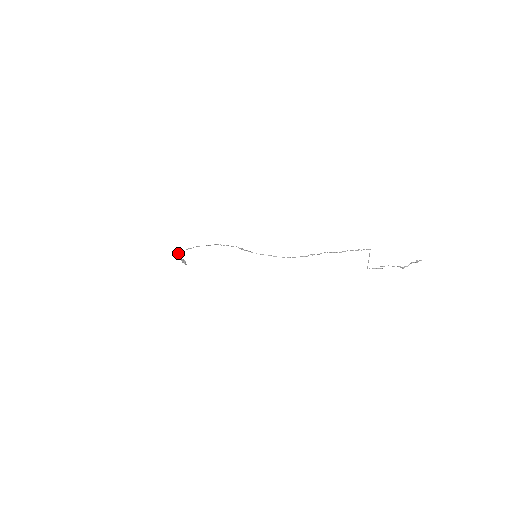
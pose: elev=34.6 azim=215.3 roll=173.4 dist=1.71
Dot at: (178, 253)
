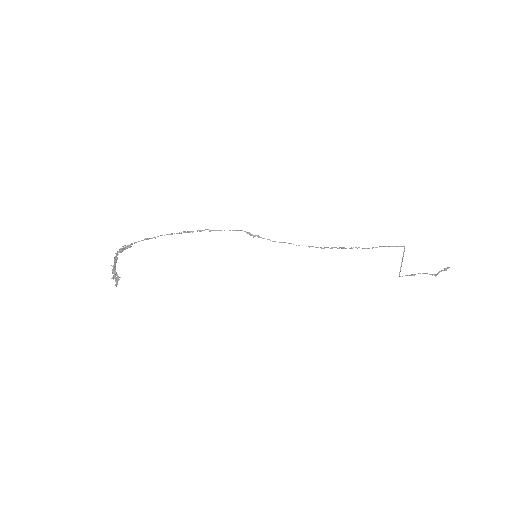
Dot at: (124, 247)
